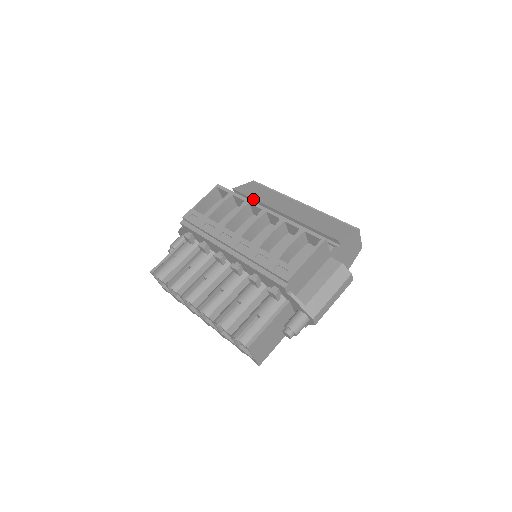
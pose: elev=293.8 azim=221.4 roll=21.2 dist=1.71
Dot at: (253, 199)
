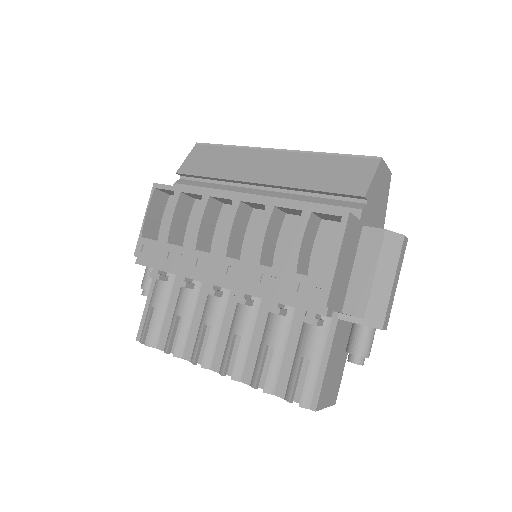
Dot at: (211, 178)
